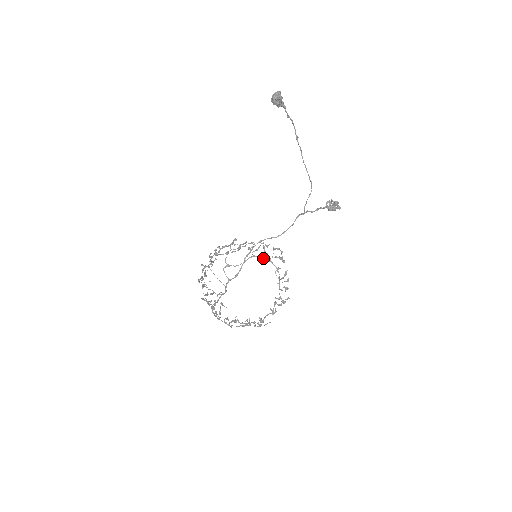
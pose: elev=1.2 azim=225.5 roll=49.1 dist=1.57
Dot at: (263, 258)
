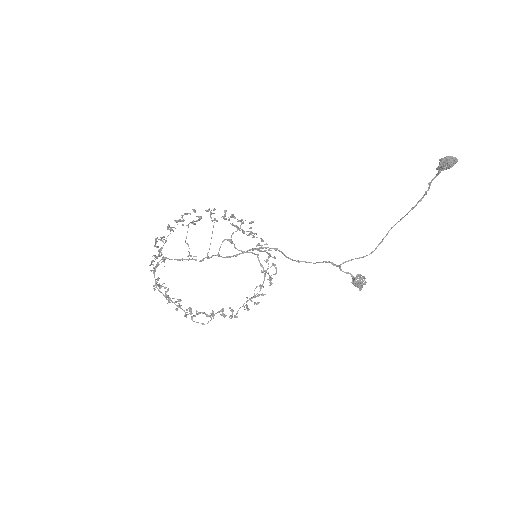
Dot at: (262, 265)
